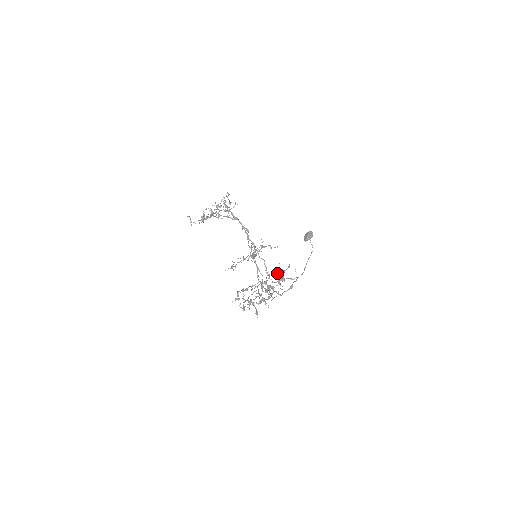
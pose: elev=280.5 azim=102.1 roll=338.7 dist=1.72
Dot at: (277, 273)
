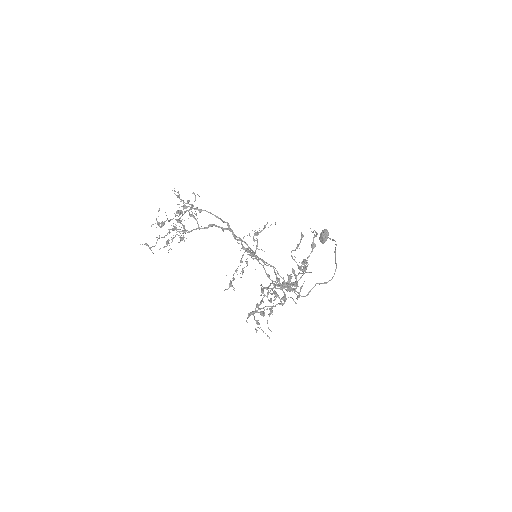
Dot at: occluded
